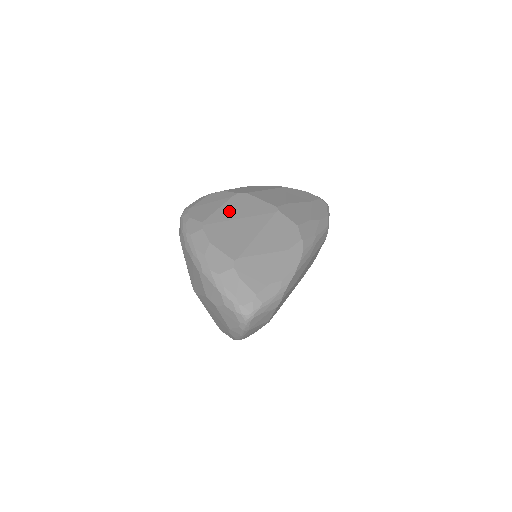
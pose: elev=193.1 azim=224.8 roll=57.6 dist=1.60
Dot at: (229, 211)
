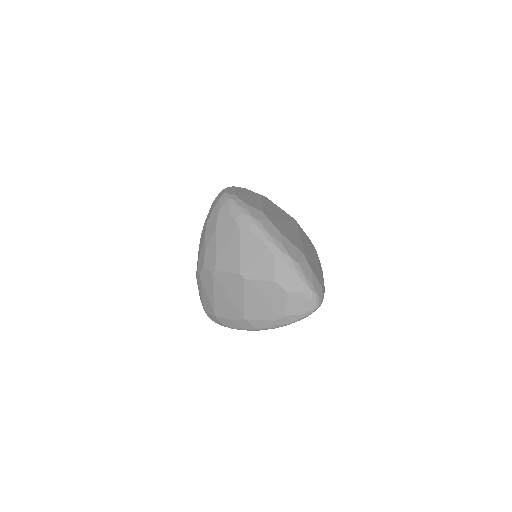
Dot at: (271, 209)
